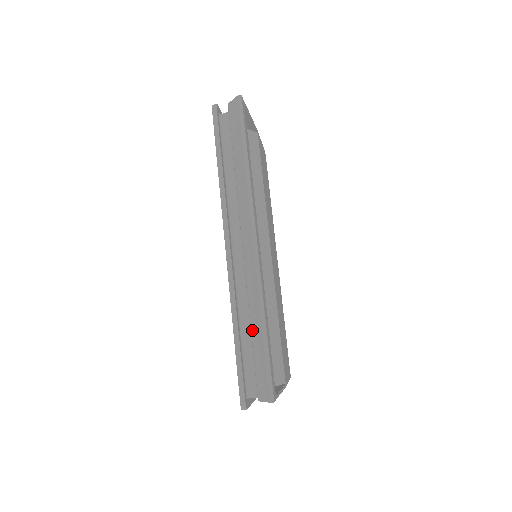
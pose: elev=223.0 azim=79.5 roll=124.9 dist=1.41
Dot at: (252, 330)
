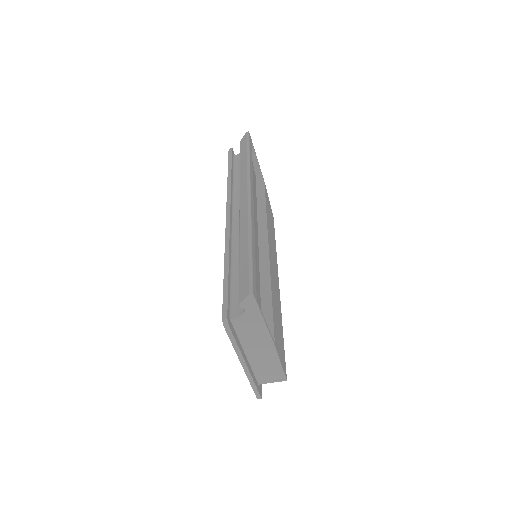
Dot at: (240, 255)
